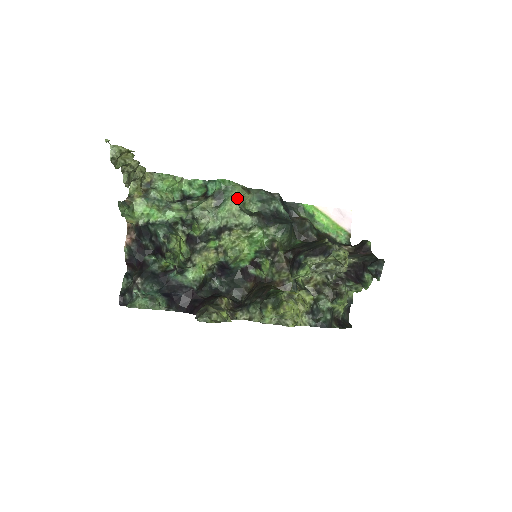
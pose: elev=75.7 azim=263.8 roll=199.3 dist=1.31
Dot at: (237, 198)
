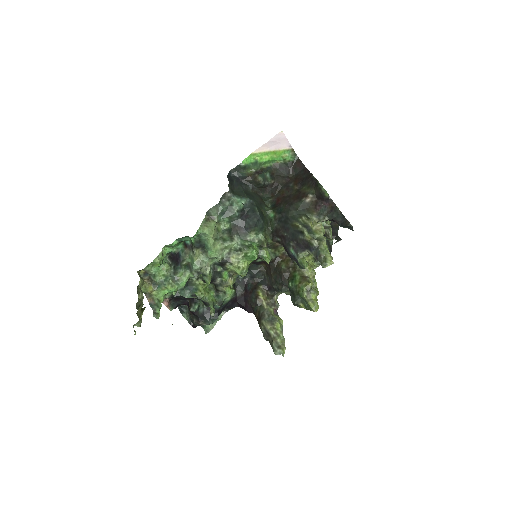
Dot at: (213, 237)
